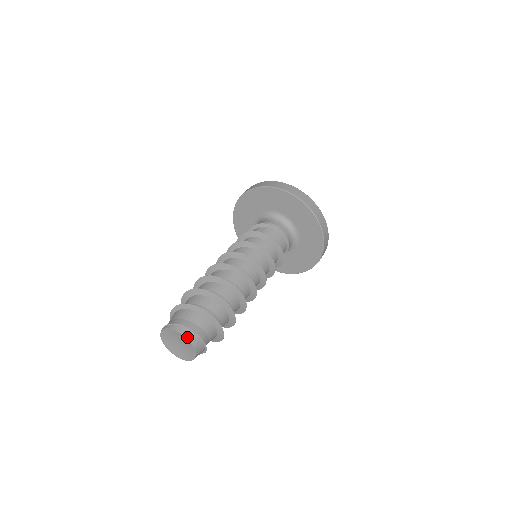
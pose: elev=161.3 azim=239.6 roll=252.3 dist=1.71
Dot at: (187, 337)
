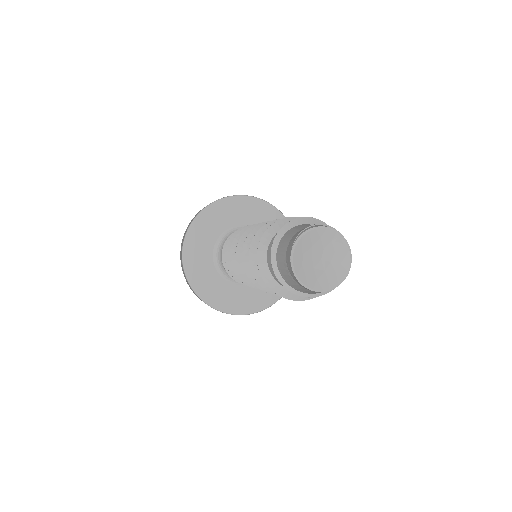
Dot at: (347, 242)
